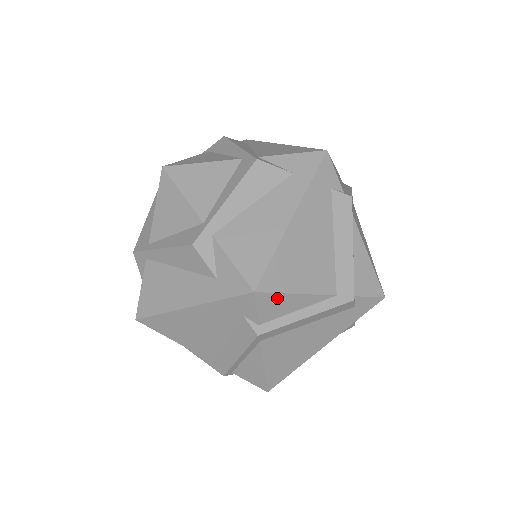
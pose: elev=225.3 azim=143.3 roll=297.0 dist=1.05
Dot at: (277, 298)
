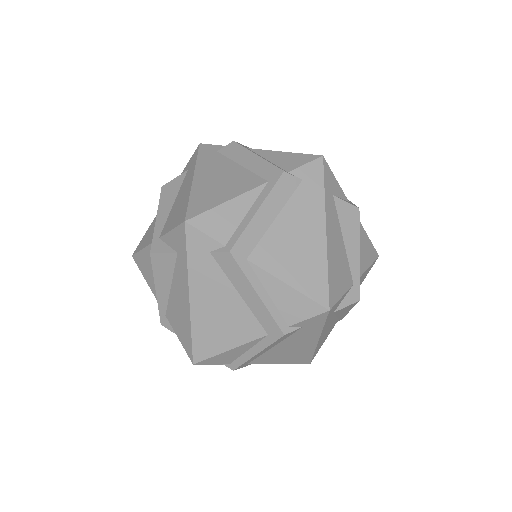
Dot at: (217, 357)
